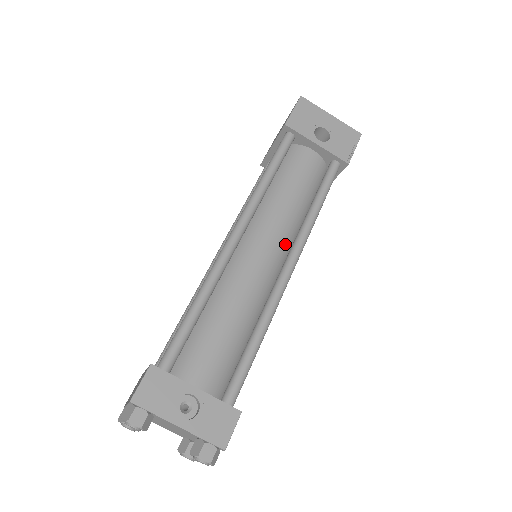
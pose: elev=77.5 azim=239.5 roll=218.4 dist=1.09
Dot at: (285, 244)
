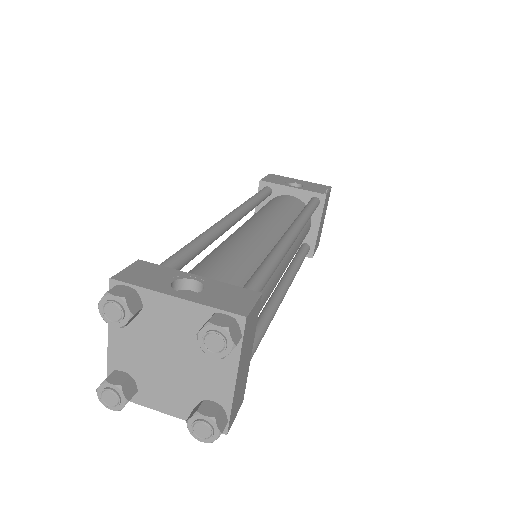
Dot at: (282, 232)
